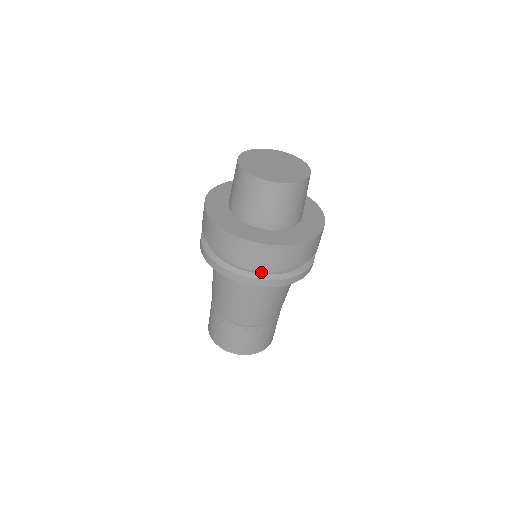
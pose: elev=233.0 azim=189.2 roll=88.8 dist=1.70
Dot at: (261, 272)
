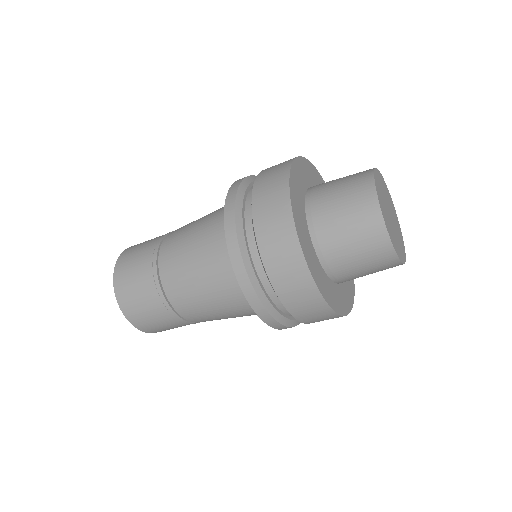
Dot at: (256, 271)
